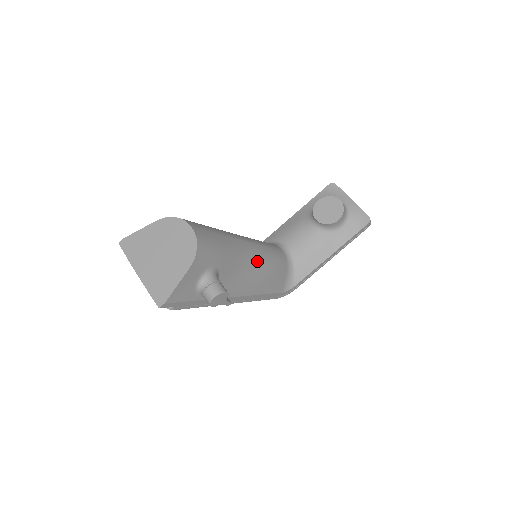
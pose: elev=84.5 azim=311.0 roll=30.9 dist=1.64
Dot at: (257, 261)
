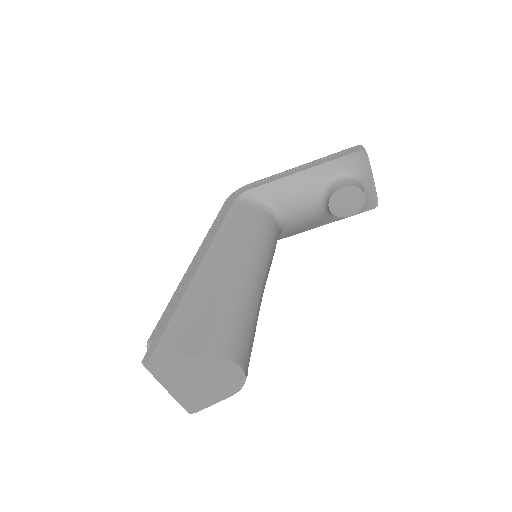
Dot at: occluded
